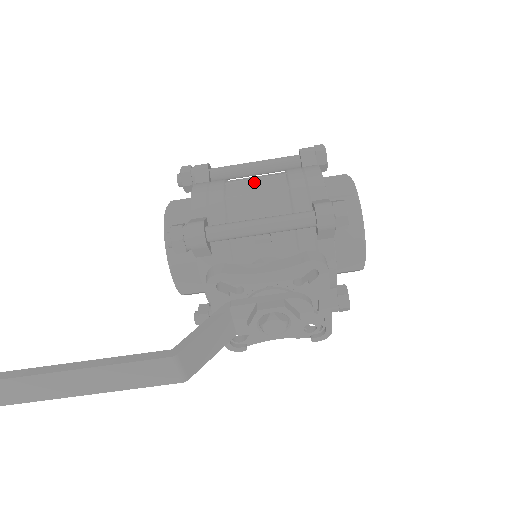
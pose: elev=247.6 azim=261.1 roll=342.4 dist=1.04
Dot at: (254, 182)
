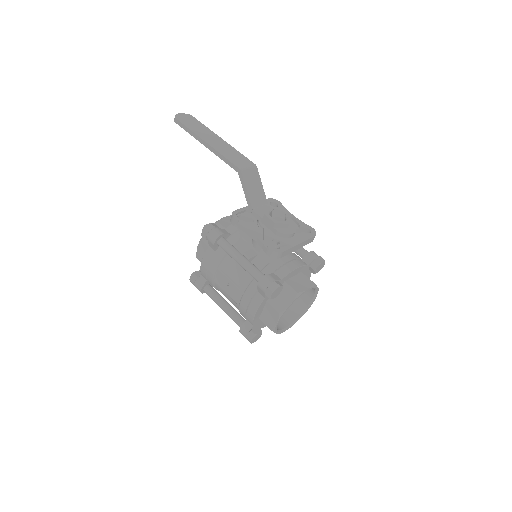
Dot at: occluded
